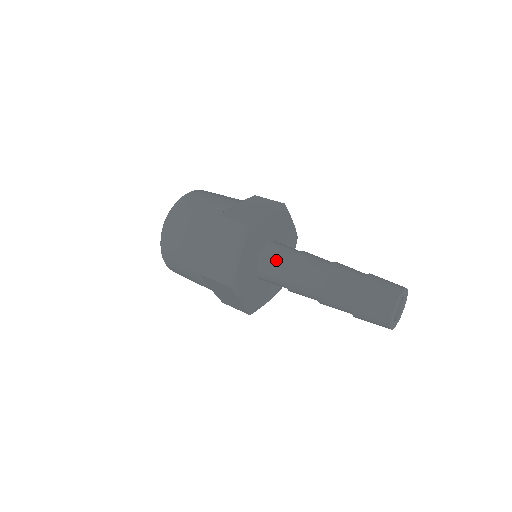
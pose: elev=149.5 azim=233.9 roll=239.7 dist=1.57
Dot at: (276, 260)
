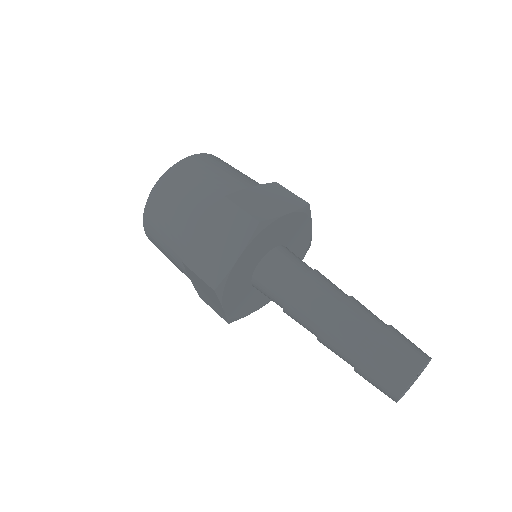
Dot at: (280, 272)
